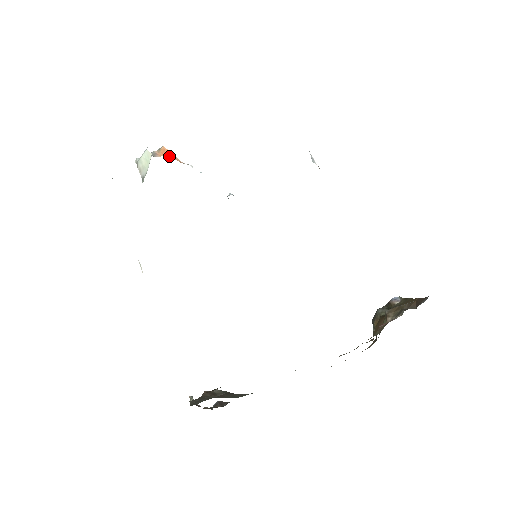
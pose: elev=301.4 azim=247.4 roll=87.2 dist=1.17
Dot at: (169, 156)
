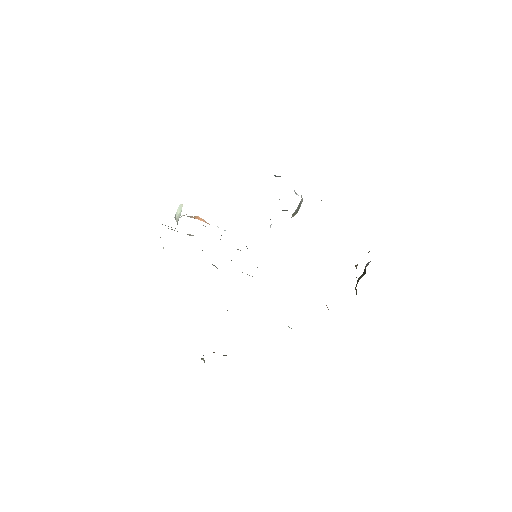
Dot at: occluded
